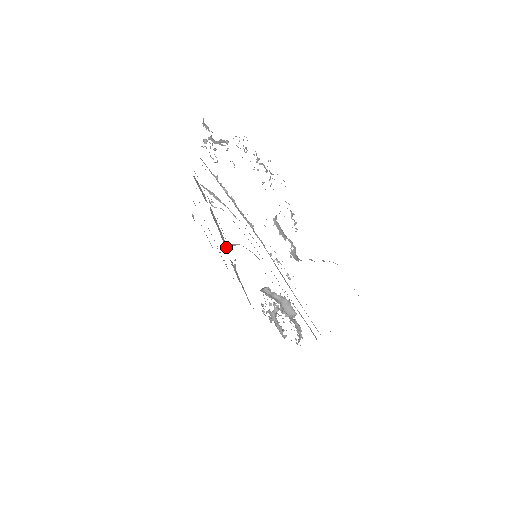
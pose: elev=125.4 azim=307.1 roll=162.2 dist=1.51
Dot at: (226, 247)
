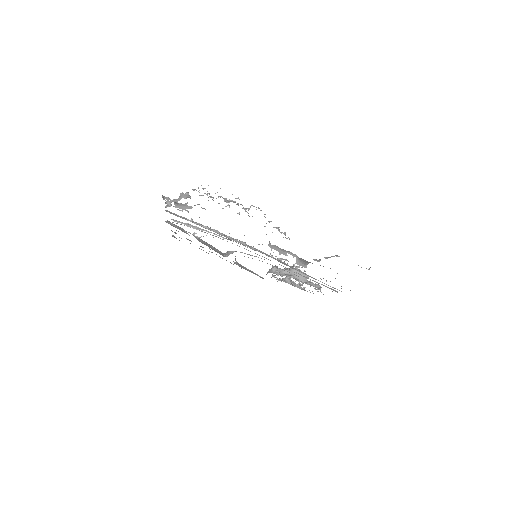
Dot at: (223, 255)
